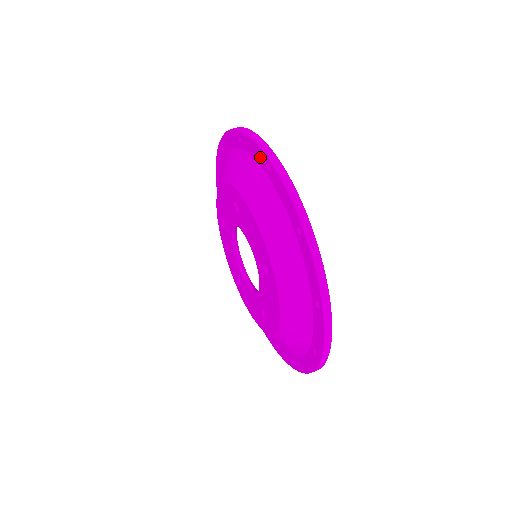
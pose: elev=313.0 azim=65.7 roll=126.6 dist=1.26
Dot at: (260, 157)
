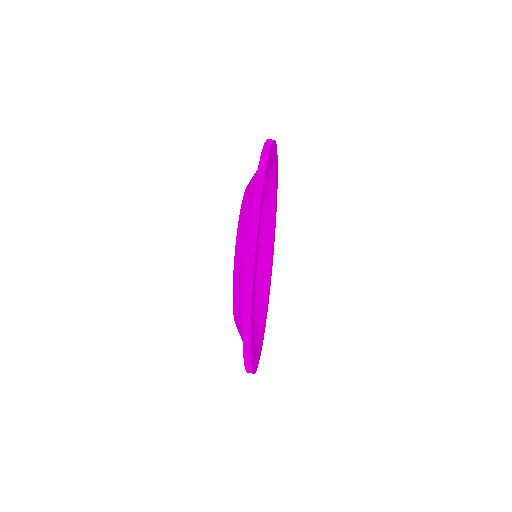
Dot at: occluded
